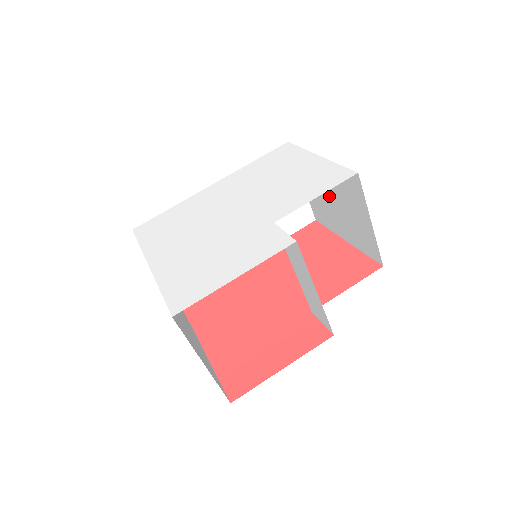
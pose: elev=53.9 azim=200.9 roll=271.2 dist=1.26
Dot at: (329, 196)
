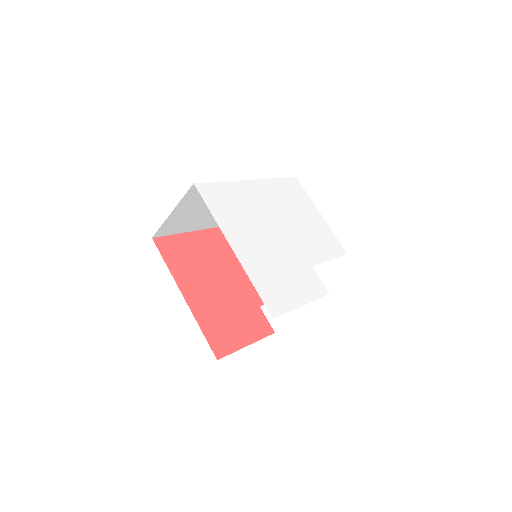
Dot at: occluded
